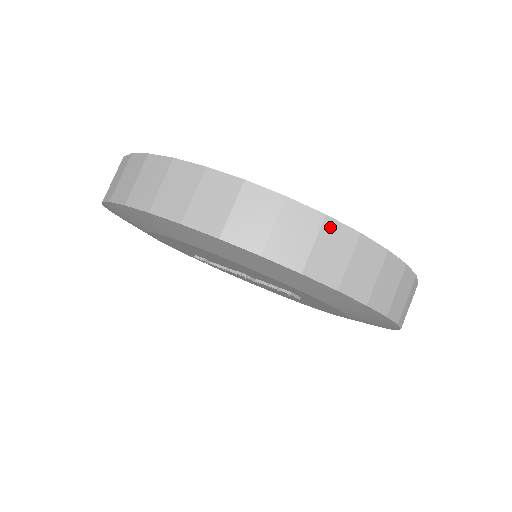
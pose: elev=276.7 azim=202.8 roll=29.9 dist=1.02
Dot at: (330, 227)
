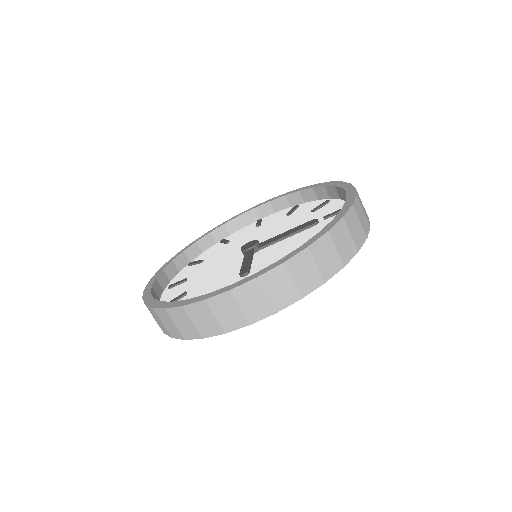
Dot at: (334, 233)
